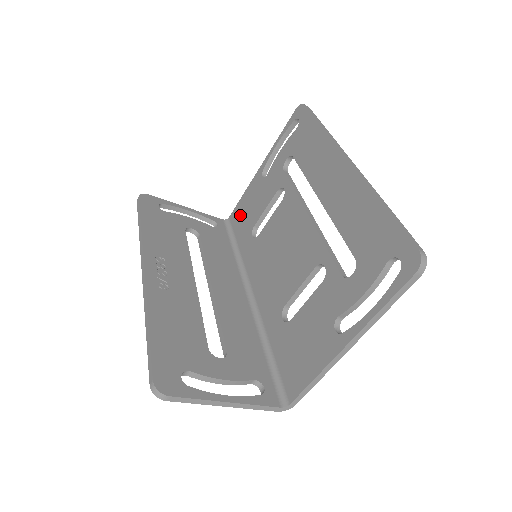
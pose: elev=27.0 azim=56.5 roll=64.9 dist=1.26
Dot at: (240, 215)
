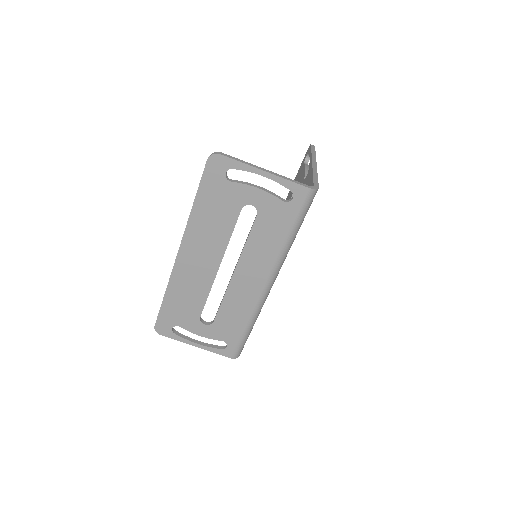
Dot at: occluded
